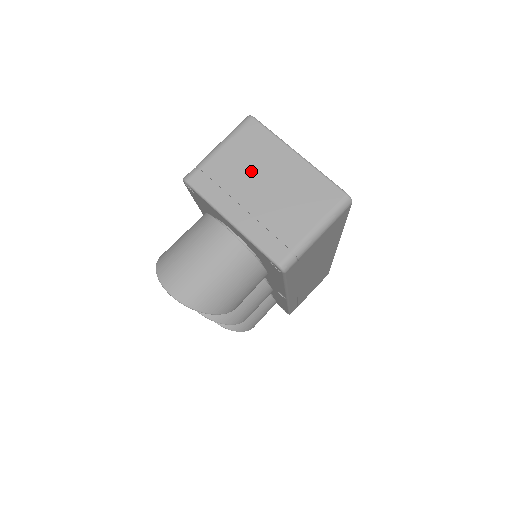
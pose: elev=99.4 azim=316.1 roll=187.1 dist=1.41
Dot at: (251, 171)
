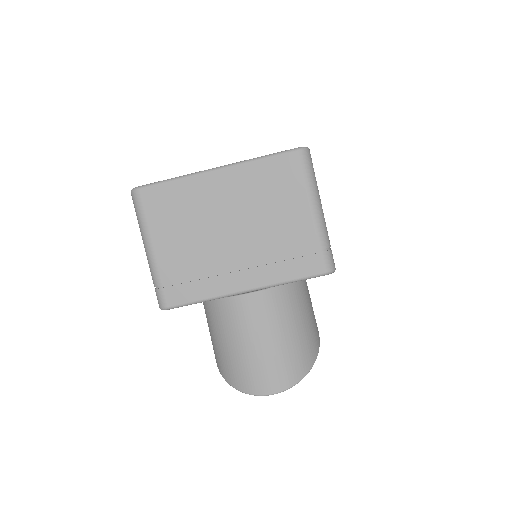
Dot at: (202, 233)
